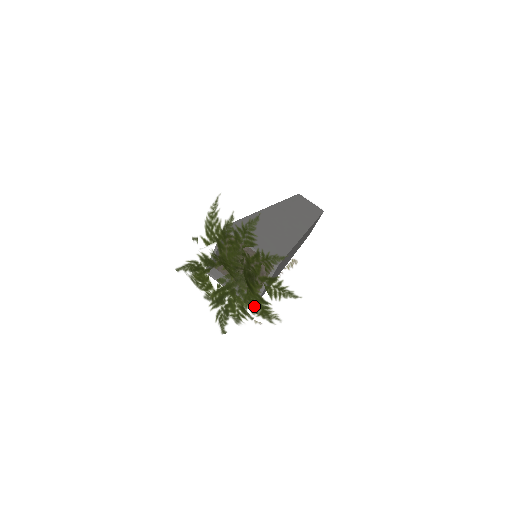
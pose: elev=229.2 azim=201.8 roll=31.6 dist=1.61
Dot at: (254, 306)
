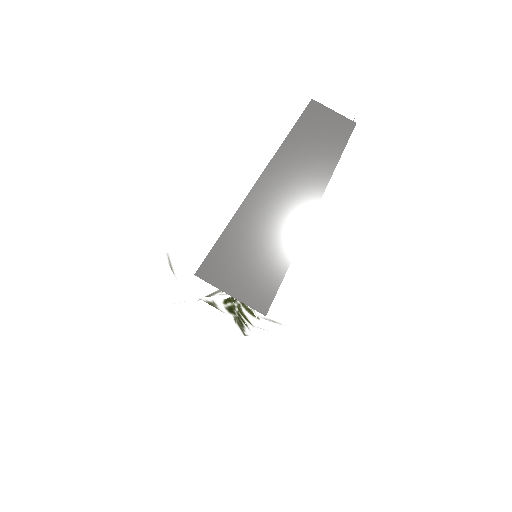
Dot at: occluded
